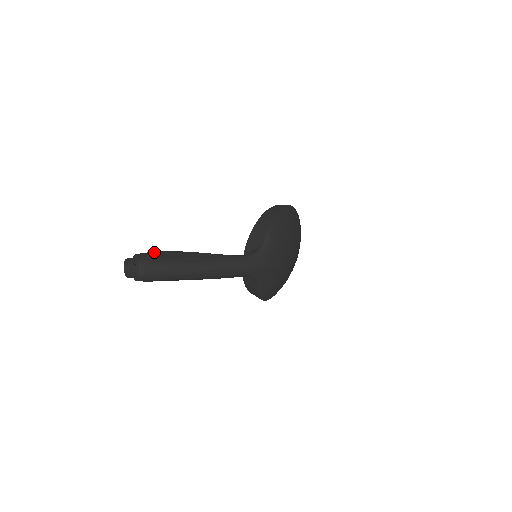
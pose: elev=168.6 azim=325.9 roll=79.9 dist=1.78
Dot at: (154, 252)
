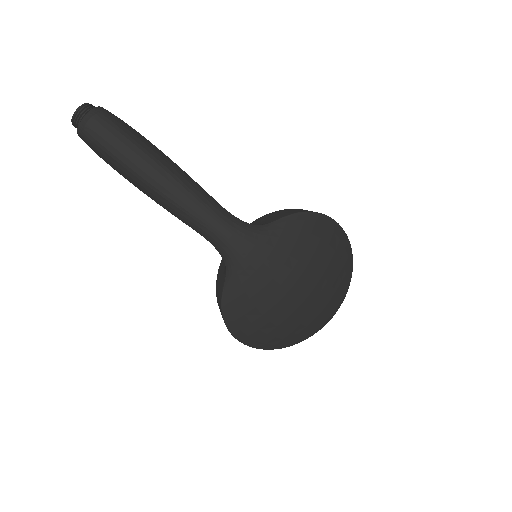
Dot at: occluded
